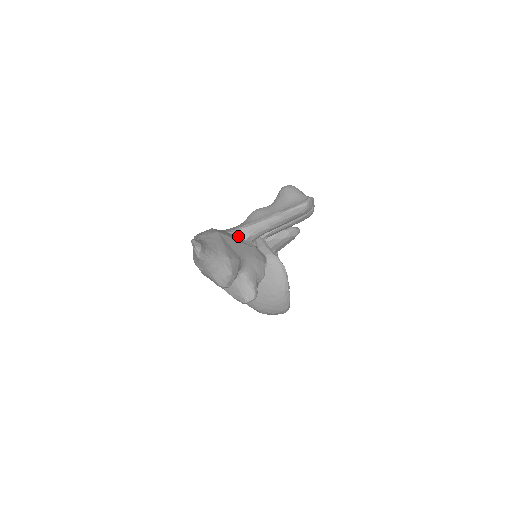
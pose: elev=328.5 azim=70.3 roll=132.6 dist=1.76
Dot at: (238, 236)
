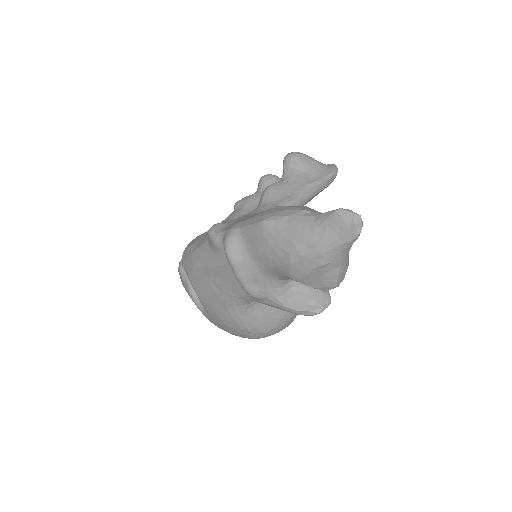
Dot at: occluded
